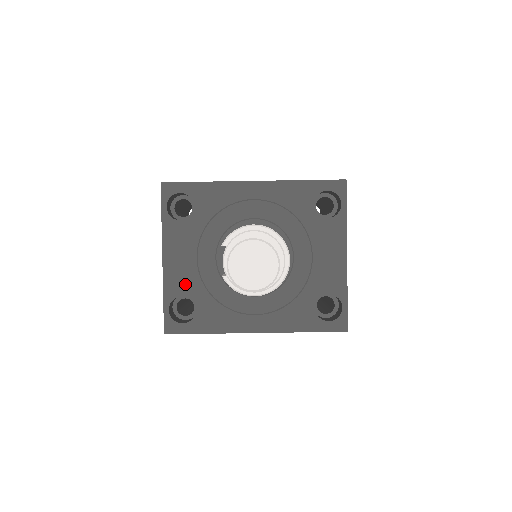
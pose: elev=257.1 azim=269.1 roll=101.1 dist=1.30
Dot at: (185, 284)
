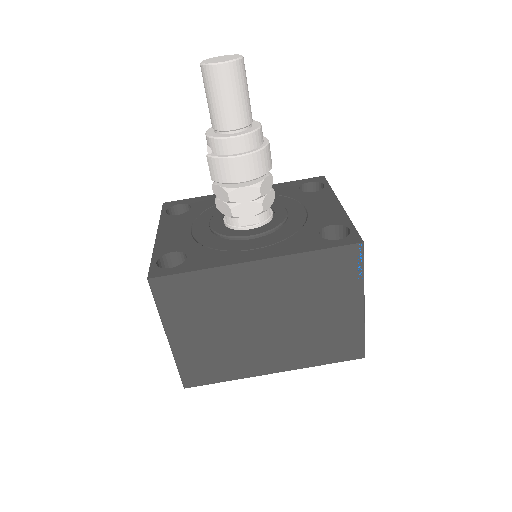
Dot at: (177, 244)
